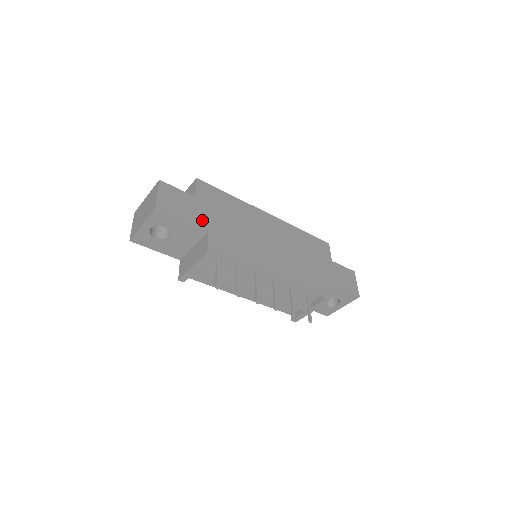
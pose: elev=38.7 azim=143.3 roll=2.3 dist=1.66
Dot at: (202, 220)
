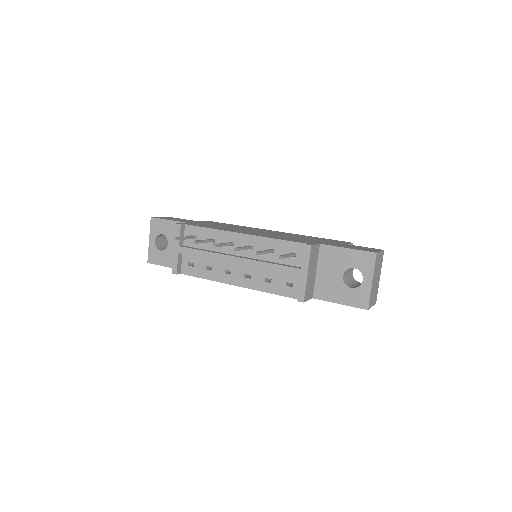
Dot at: (190, 222)
